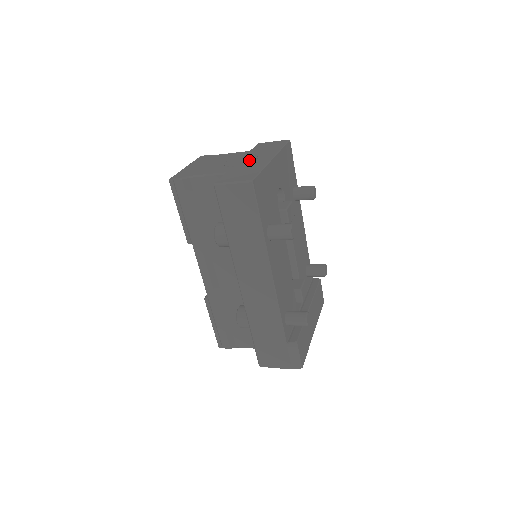
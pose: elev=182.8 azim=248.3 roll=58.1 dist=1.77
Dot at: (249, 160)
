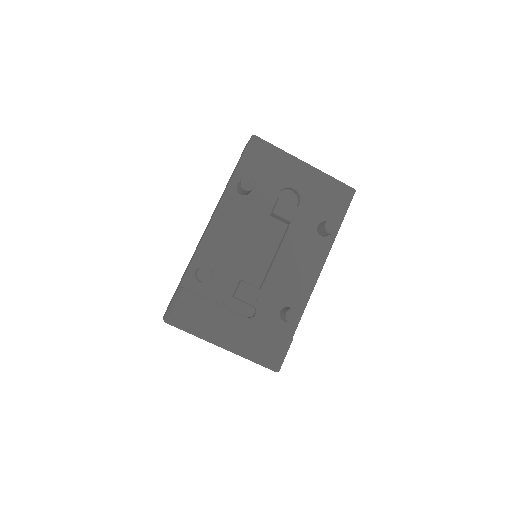
Dot at: occluded
